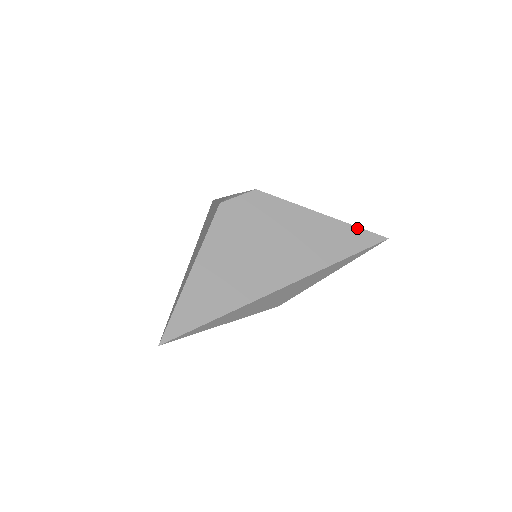
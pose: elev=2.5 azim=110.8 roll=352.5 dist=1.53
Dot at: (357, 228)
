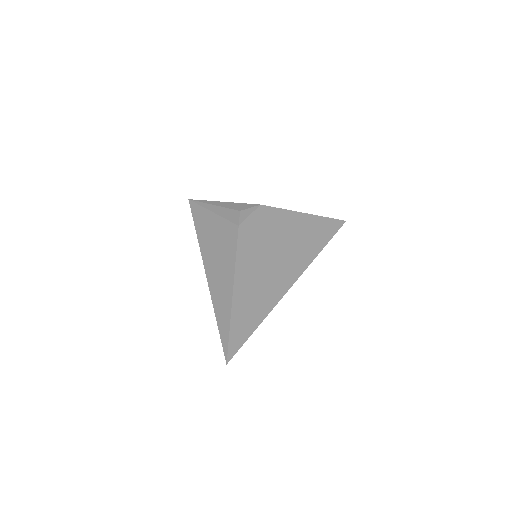
Dot at: (328, 219)
